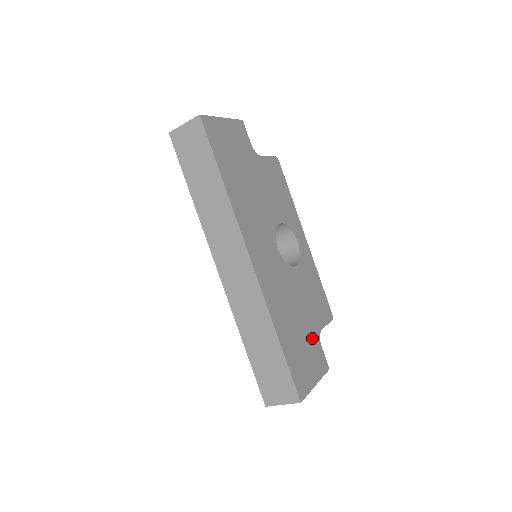
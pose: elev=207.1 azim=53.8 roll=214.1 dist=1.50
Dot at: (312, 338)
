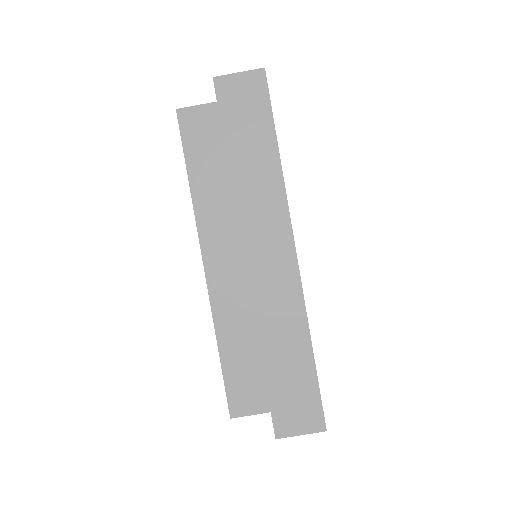
Dot at: occluded
